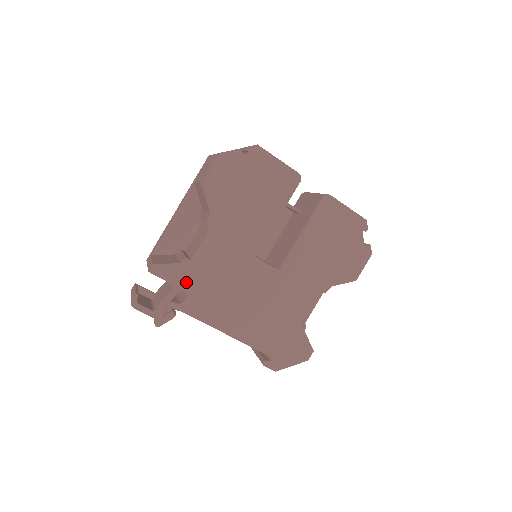
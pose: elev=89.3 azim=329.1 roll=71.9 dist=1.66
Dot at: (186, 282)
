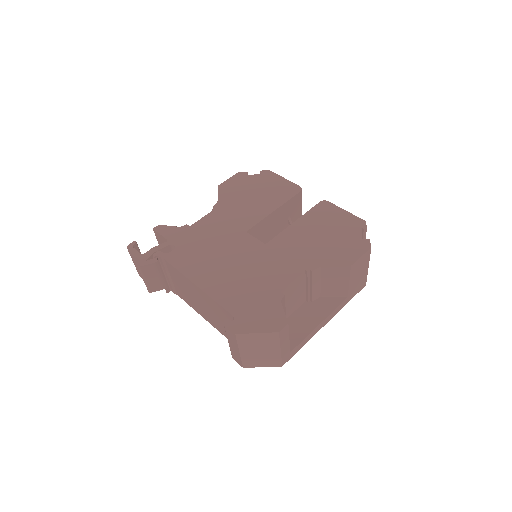
Dot at: (178, 240)
